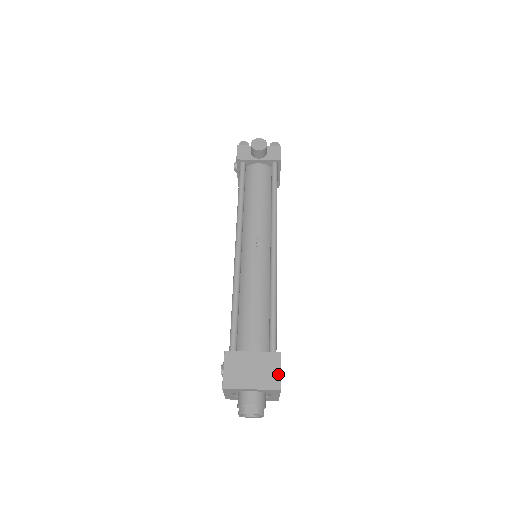
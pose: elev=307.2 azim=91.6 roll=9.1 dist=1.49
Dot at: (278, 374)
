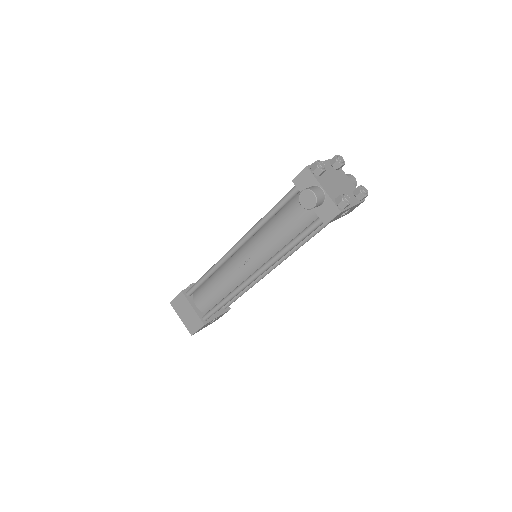
Dot at: (195, 330)
